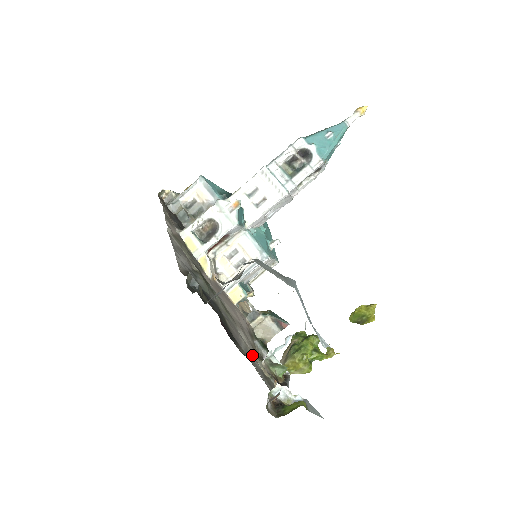
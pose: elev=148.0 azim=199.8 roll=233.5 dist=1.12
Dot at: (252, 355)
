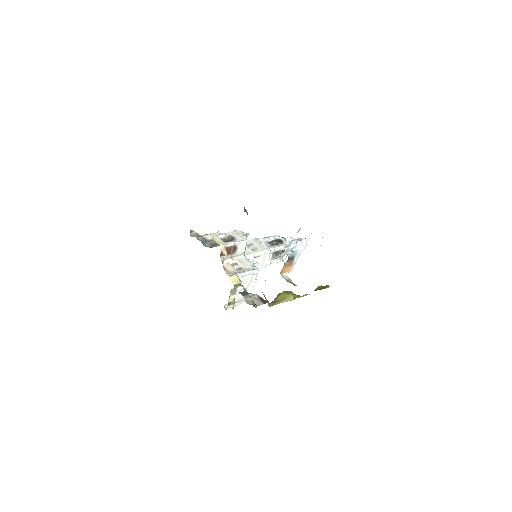
Dot at: occluded
